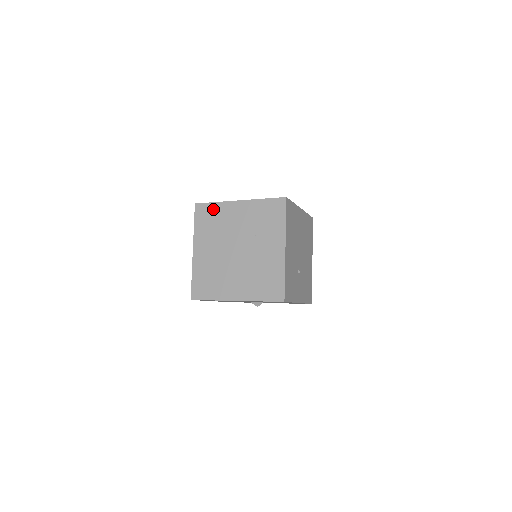
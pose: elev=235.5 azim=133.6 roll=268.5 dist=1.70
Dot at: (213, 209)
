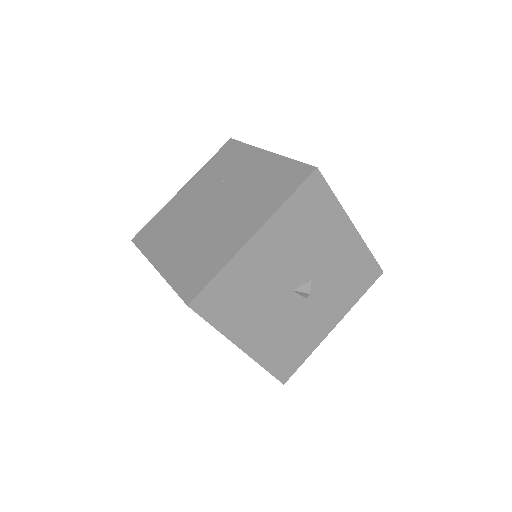
Dot at: (156, 220)
